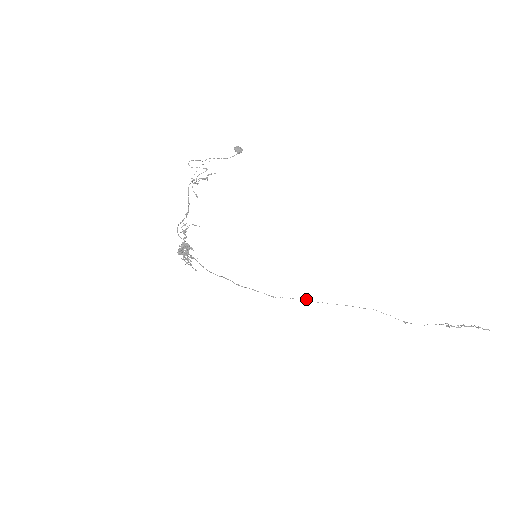
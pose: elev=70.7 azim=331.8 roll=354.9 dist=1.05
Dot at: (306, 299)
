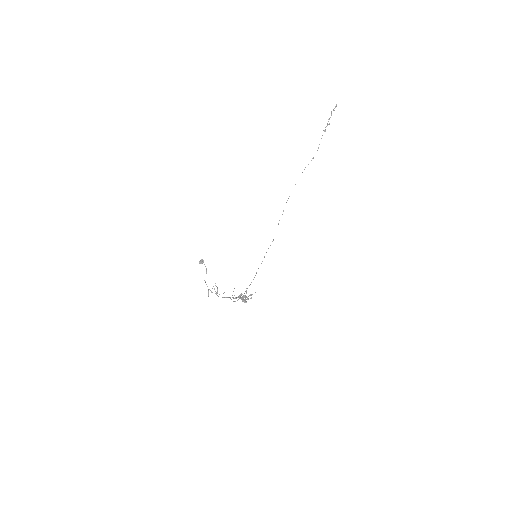
Dot at: occluded
